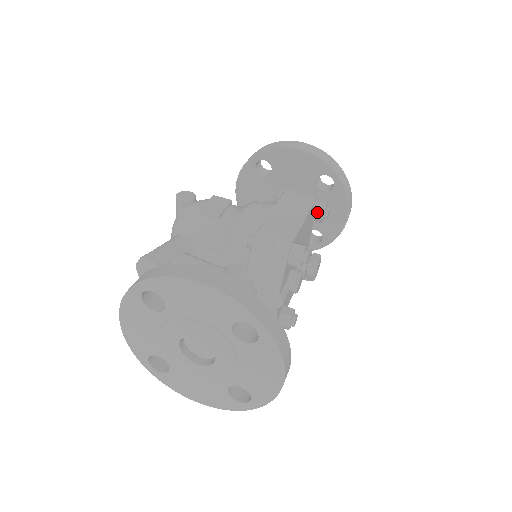
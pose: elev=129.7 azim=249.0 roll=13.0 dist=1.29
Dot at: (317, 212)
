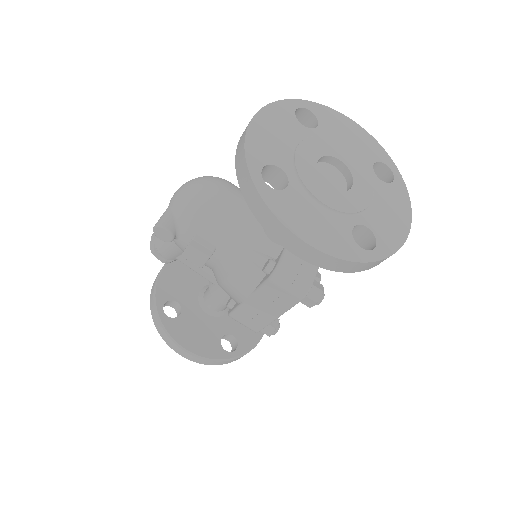
Dot at: occluded
